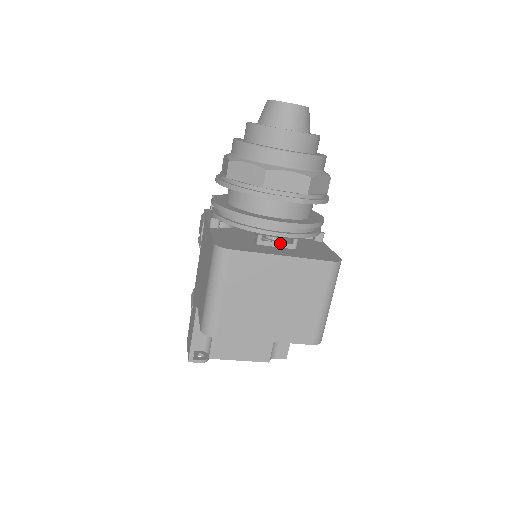
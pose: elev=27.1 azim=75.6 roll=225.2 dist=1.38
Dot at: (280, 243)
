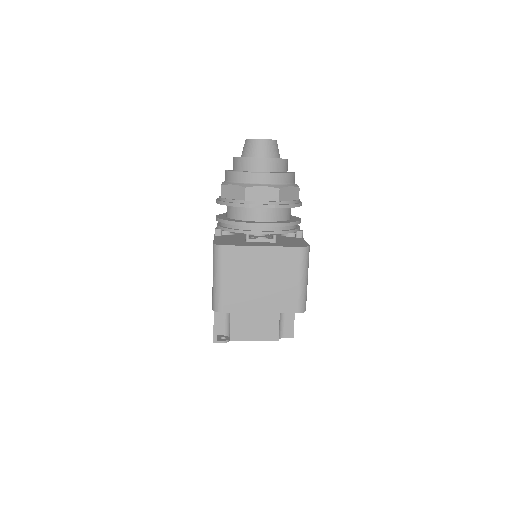
Dot at: (263, 239)
